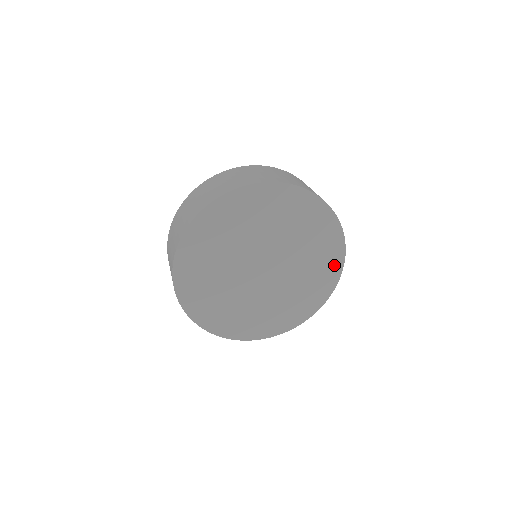
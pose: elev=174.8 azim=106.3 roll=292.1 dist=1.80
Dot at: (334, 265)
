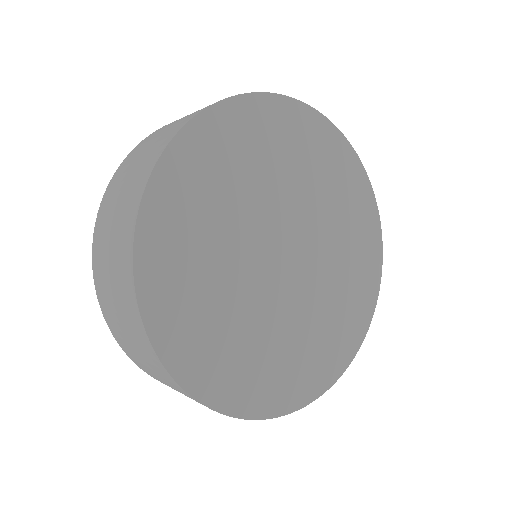
Dot at: (363, 198)
